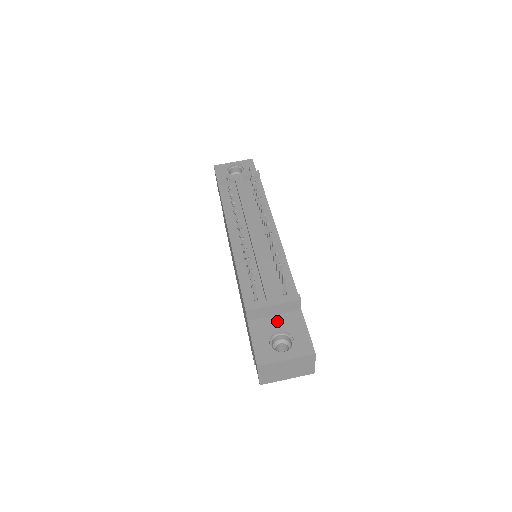
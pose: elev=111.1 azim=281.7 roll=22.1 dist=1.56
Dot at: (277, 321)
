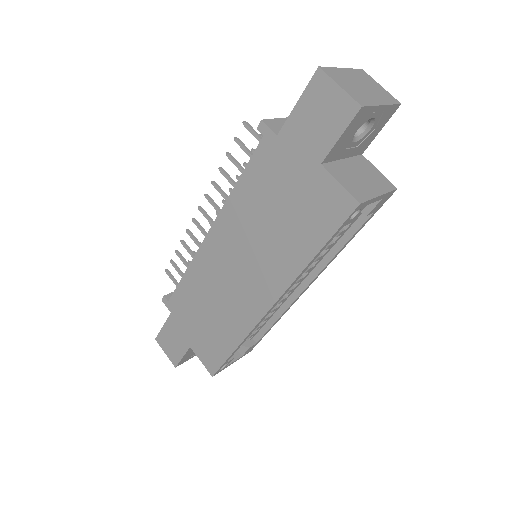
Dot at: occluded
